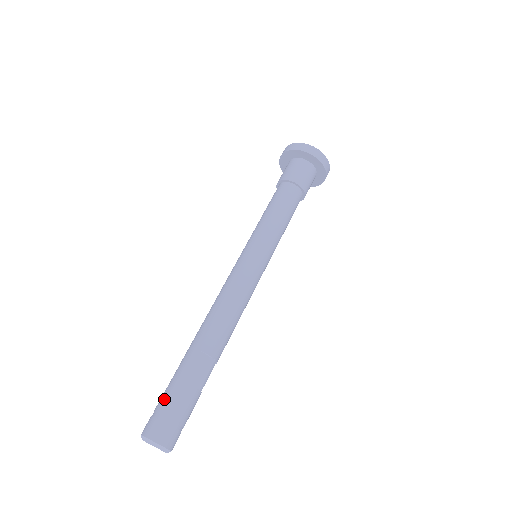
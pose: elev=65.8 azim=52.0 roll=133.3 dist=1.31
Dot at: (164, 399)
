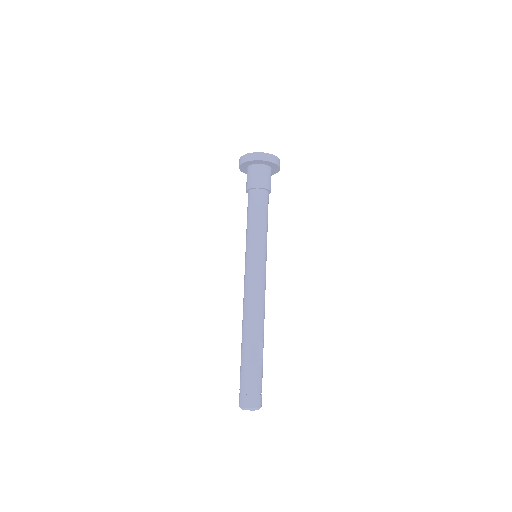
Dot at: (244, 381)
